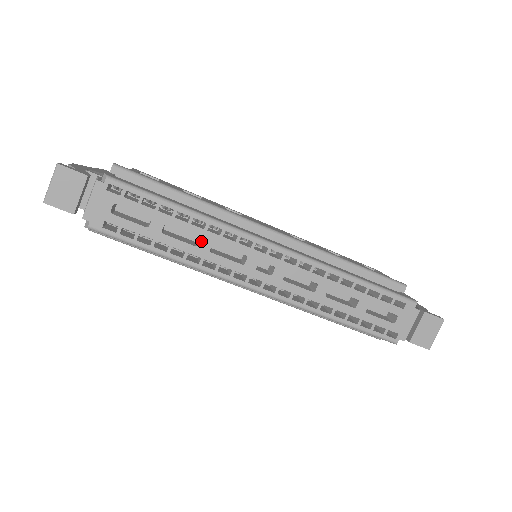
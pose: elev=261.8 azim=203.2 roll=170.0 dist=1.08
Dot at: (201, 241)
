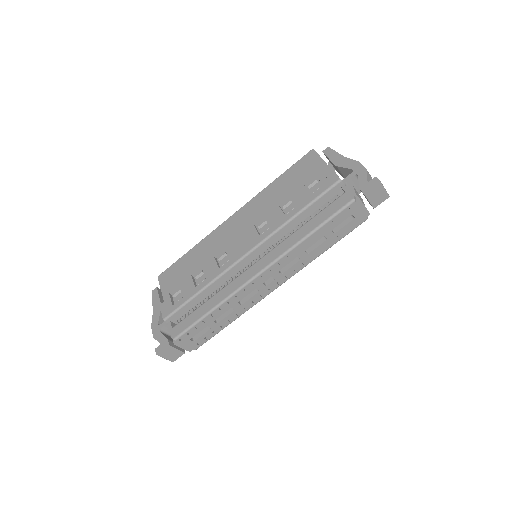
Dot at: (233, 308)
